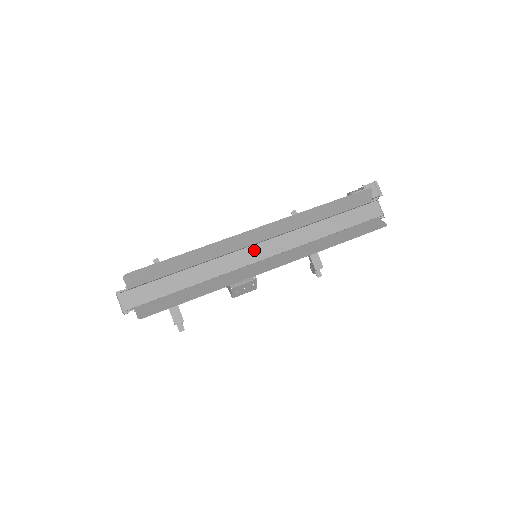
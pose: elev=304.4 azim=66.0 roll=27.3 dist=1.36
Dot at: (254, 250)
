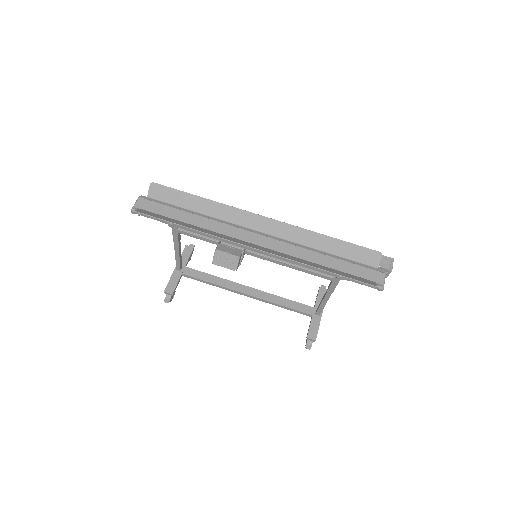
Dot at: (254, 237)
